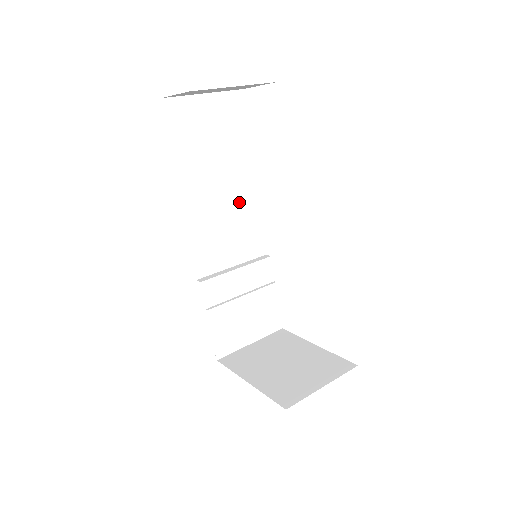
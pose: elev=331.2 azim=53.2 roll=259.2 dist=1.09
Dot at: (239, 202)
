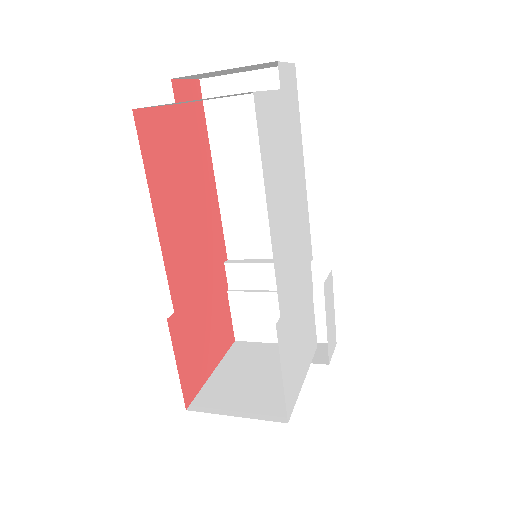
Dot at: occluded
